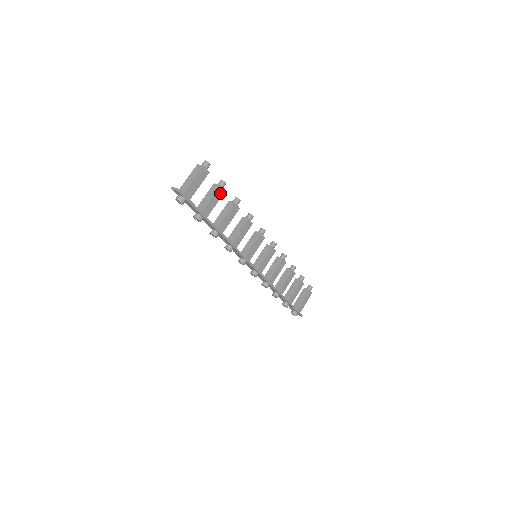
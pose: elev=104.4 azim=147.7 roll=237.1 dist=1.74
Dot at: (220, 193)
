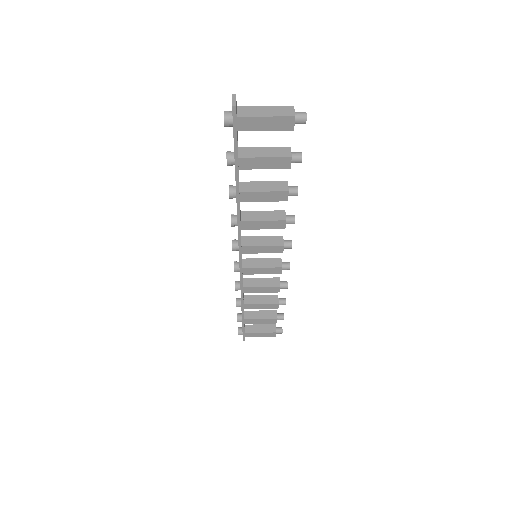
Dot at: (282, 164)
